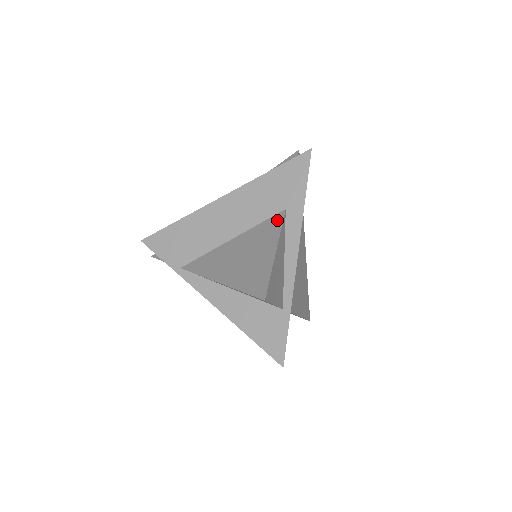
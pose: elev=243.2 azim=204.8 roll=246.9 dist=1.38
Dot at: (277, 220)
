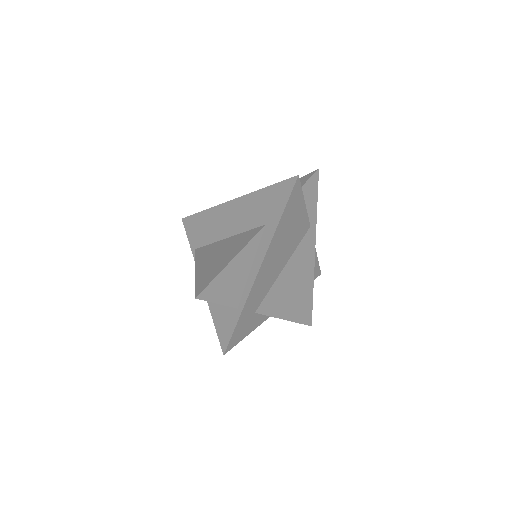
Dot at: (254, 233)
